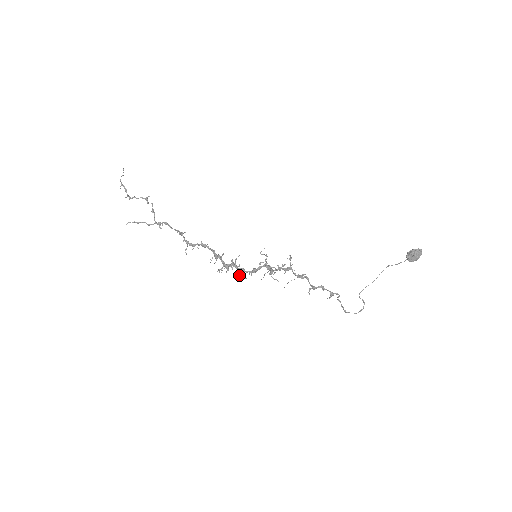
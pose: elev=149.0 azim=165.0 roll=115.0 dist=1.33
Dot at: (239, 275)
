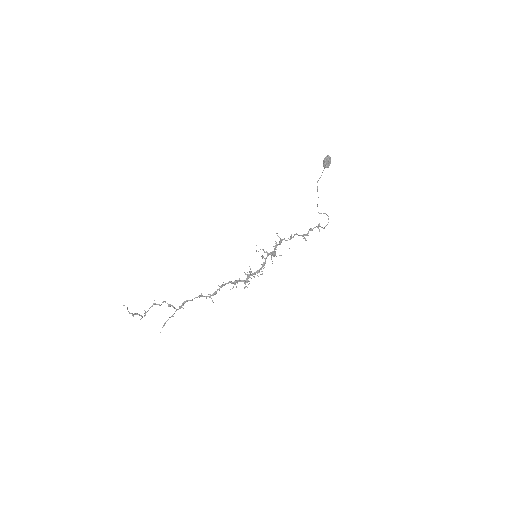
Dot at: occluded
